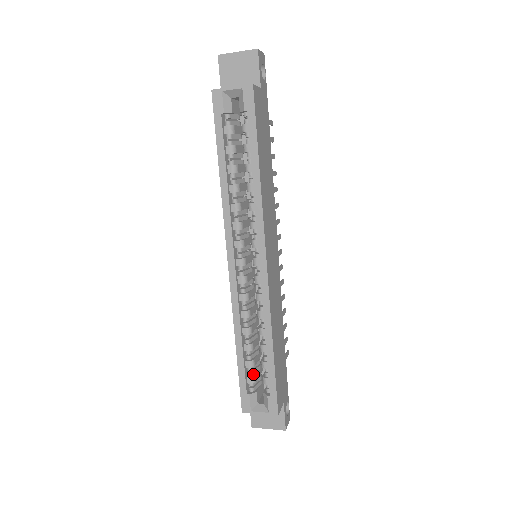
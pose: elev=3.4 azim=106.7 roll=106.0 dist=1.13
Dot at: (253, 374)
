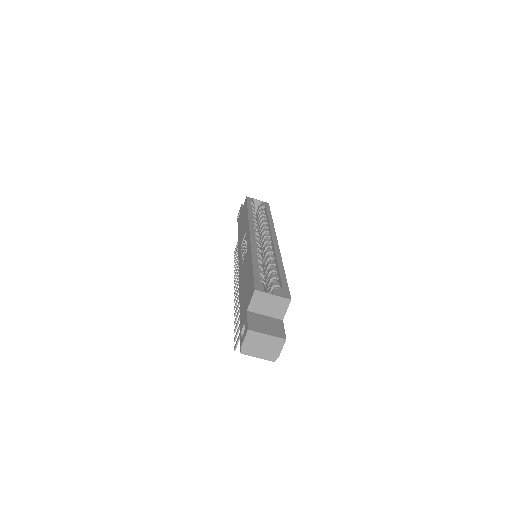
Dot at: occluded
